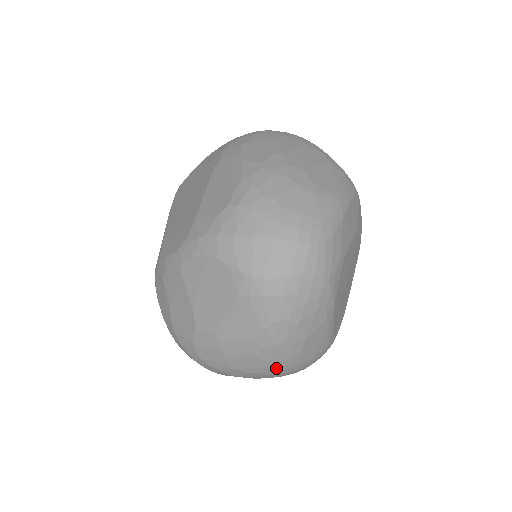
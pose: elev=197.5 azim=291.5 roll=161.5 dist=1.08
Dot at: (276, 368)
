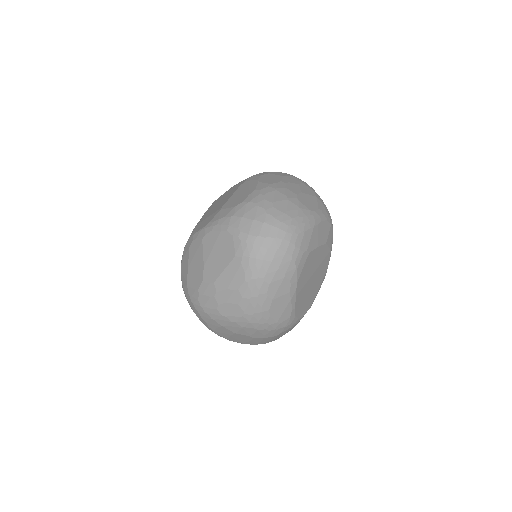
Dot at: (249, 320)
